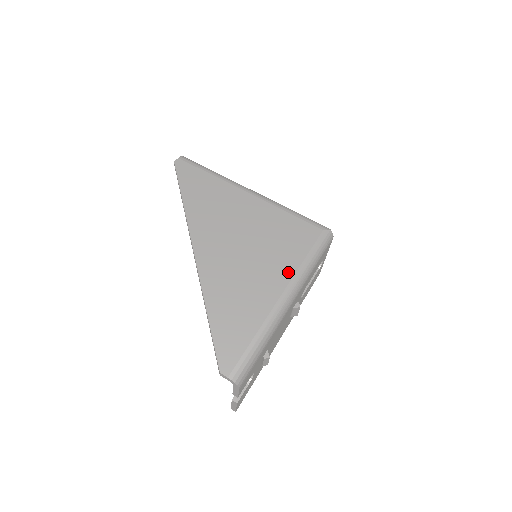
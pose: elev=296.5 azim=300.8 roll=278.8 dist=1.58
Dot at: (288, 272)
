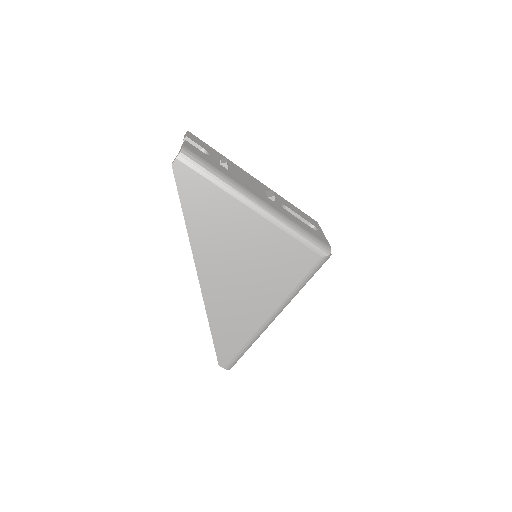
Dot at: (280, 297)
